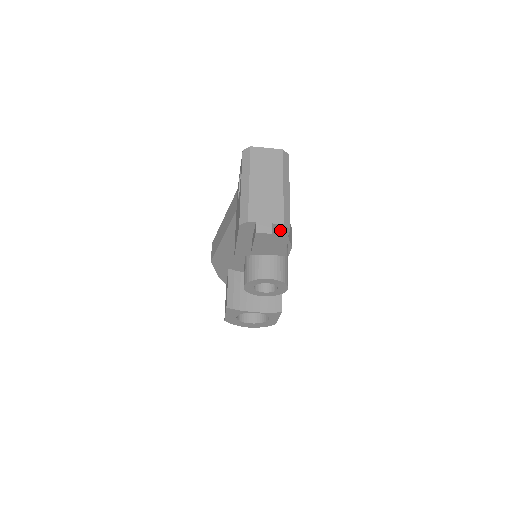
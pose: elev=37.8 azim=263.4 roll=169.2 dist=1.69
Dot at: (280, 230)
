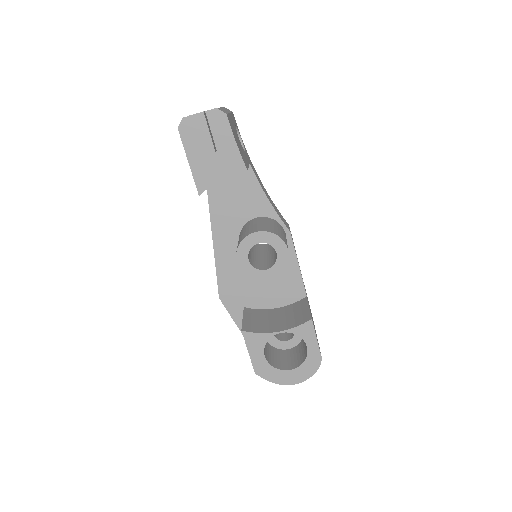
Dot at: (218, 121)
